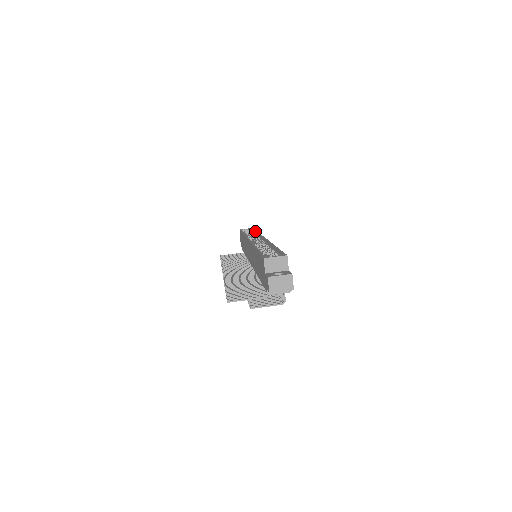
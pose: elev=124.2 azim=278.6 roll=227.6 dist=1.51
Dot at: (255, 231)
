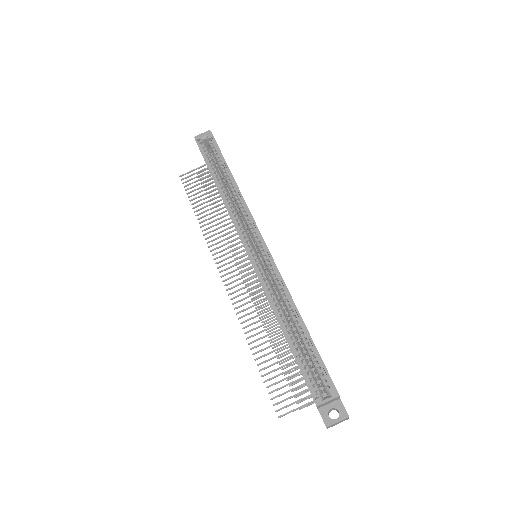
Dot at: (228, 172)
